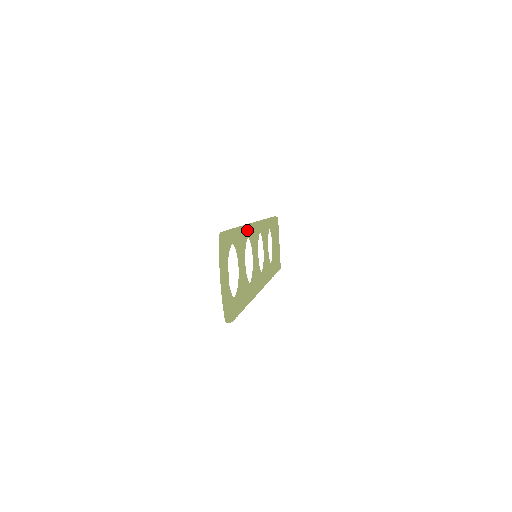
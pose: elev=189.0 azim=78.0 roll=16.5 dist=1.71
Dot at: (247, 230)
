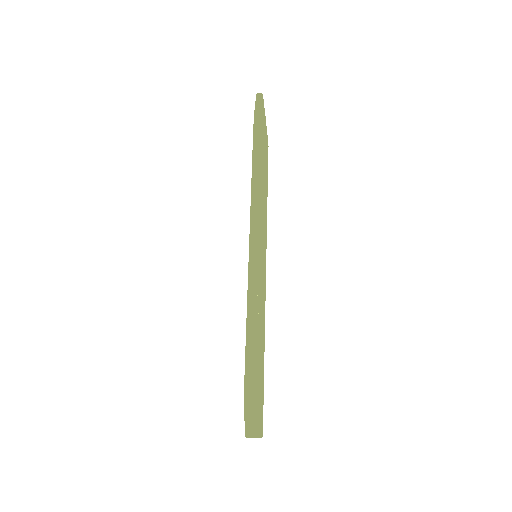
Dot at: occluded
